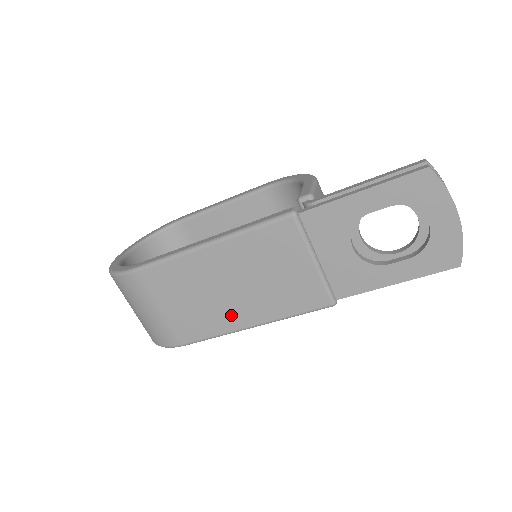
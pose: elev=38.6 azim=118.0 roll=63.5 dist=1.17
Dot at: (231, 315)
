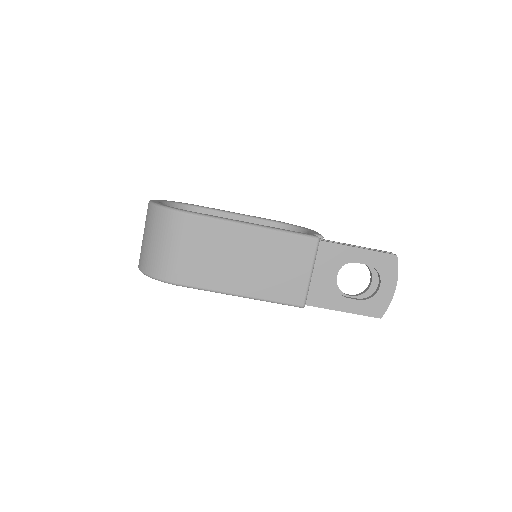
Dot at: (234, 280)
